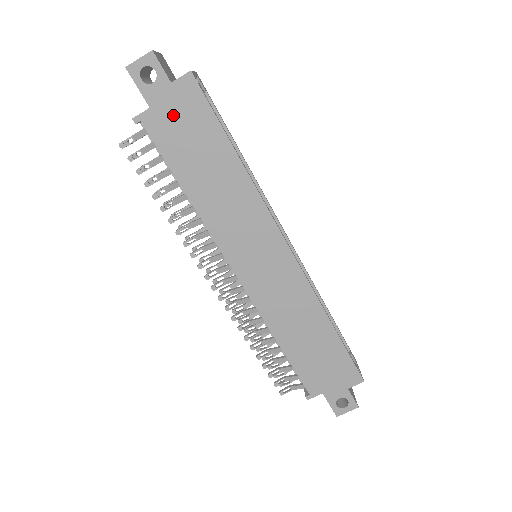
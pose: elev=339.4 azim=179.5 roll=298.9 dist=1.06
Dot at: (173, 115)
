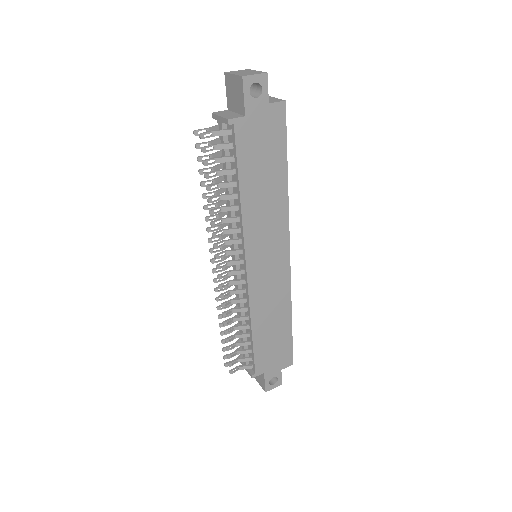
Dot at: (259, 129)
